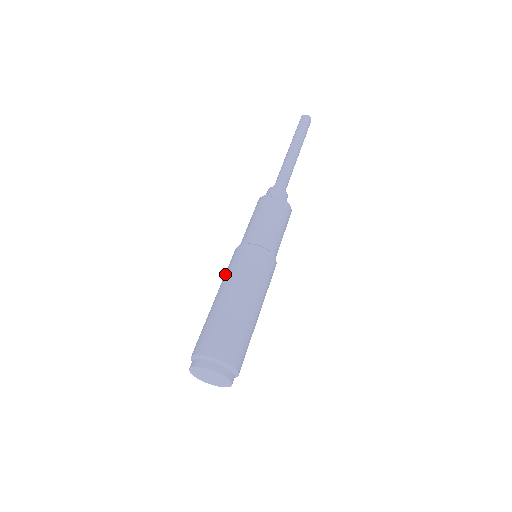
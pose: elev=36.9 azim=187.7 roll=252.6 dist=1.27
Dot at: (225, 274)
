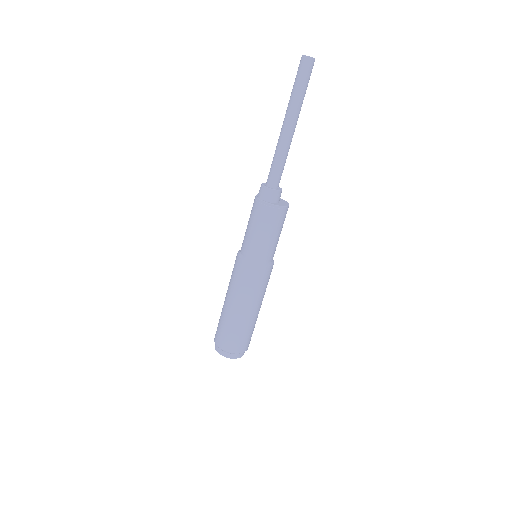
Dot at: occluded
